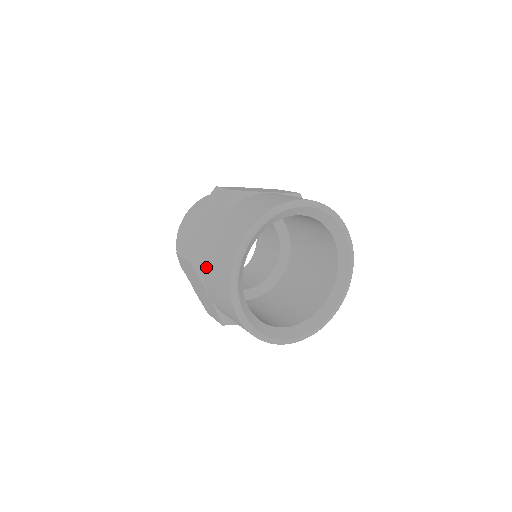
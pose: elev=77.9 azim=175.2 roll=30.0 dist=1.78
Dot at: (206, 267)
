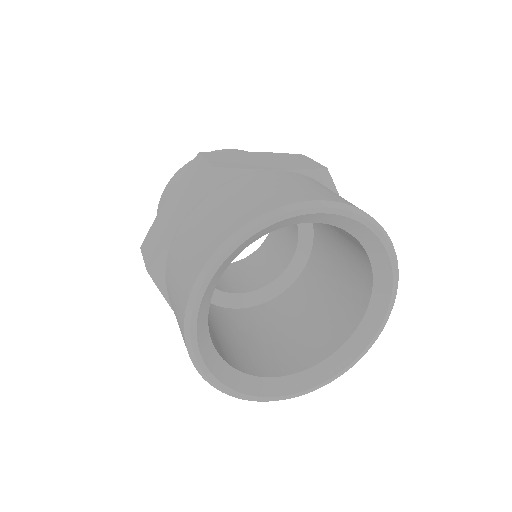
Dot at: (168, 283)
